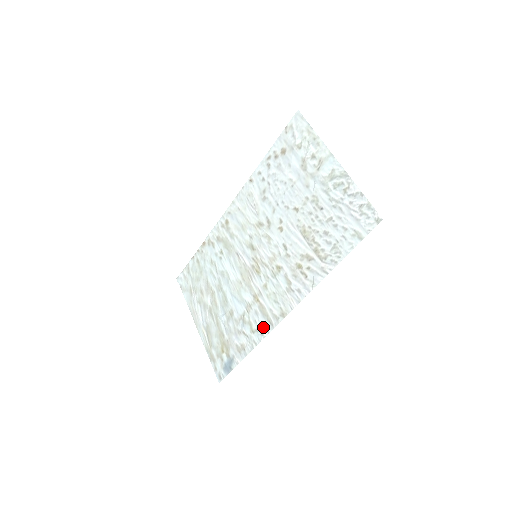
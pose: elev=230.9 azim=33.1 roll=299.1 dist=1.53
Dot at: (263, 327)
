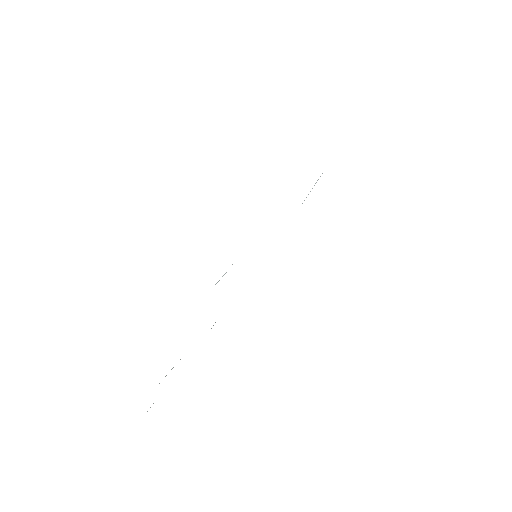
Dot at: occluded
